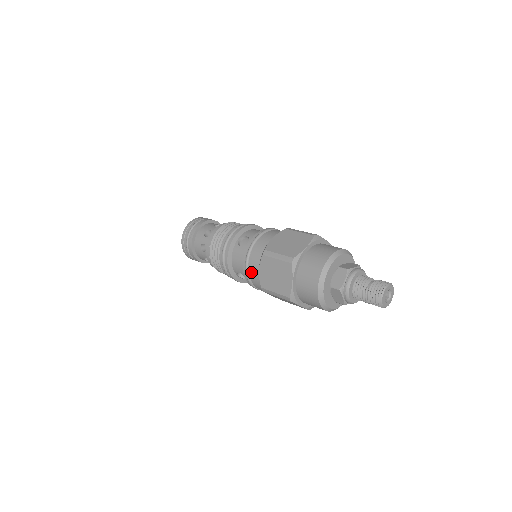
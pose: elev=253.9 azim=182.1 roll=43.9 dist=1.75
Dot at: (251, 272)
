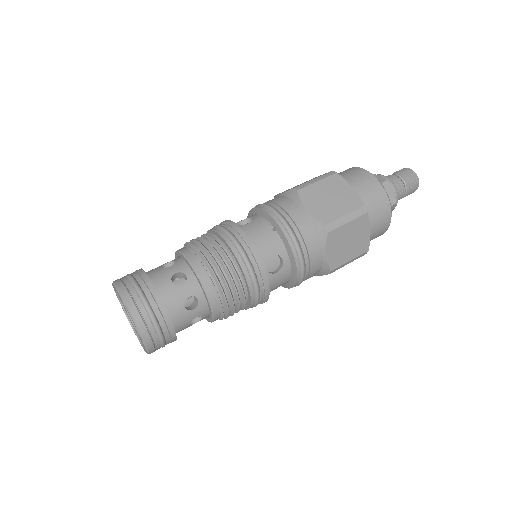
Dot at: (296, 223)
